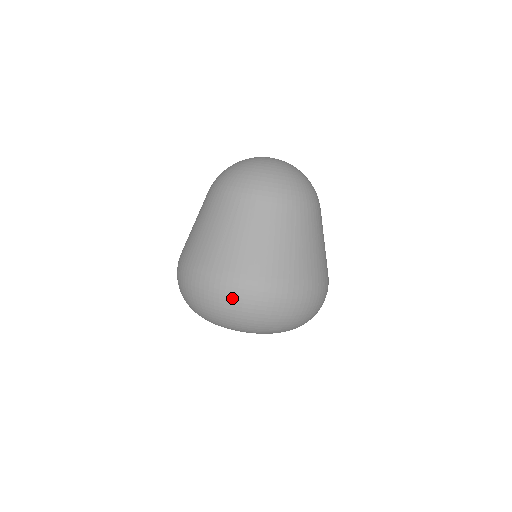
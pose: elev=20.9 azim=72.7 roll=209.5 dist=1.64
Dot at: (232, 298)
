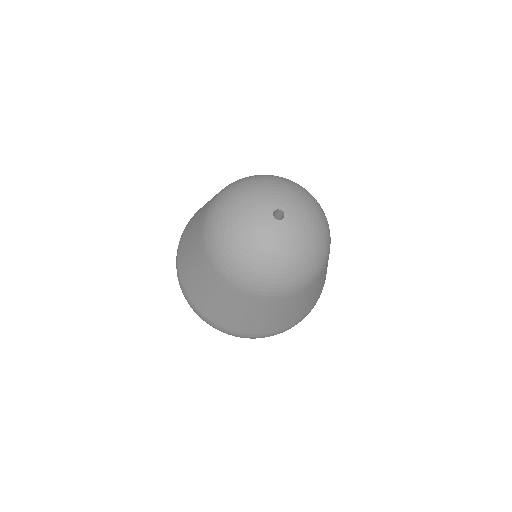
Dot at: occluded
